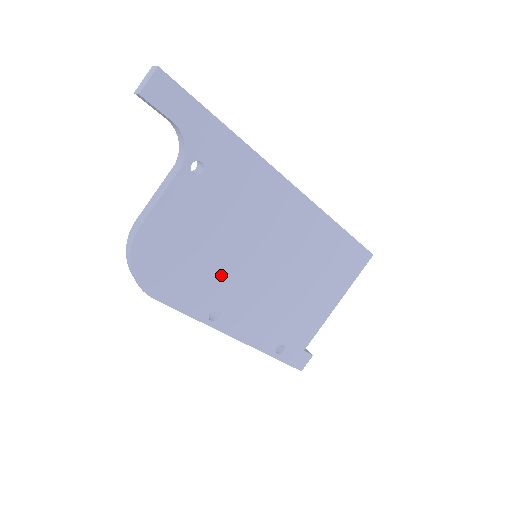
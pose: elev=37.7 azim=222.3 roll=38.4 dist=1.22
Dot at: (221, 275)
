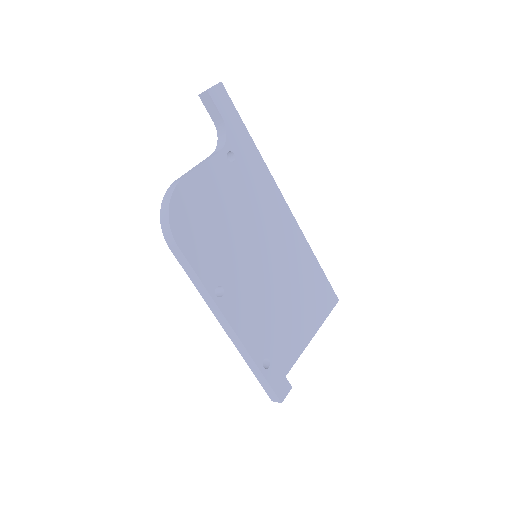
Dot at: (231, 254)
